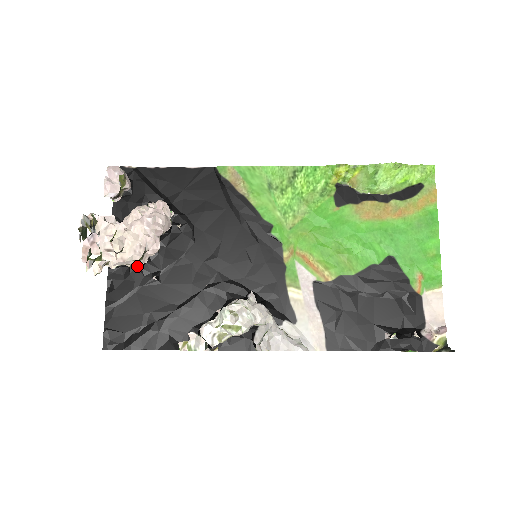
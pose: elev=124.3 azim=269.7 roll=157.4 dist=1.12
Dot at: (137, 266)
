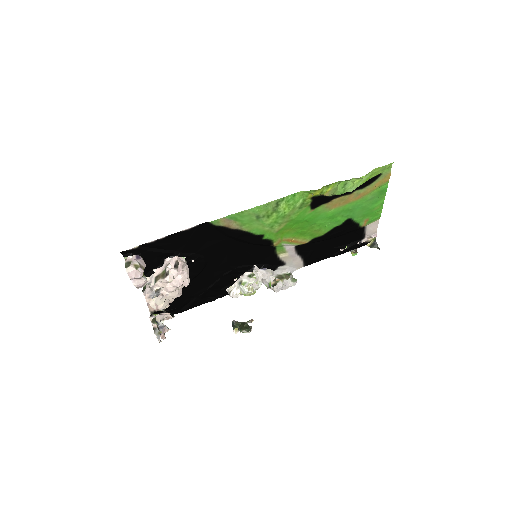
Dot at: occluded
